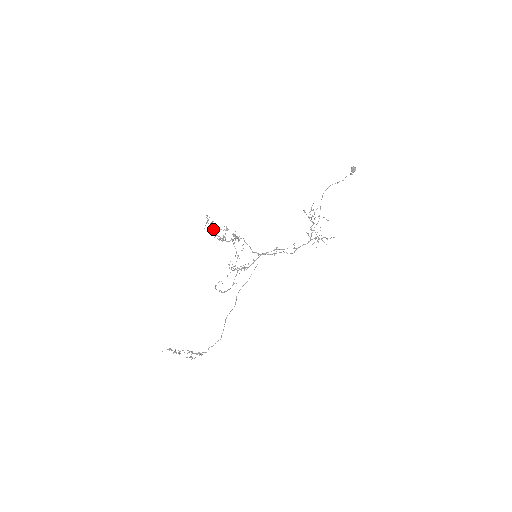
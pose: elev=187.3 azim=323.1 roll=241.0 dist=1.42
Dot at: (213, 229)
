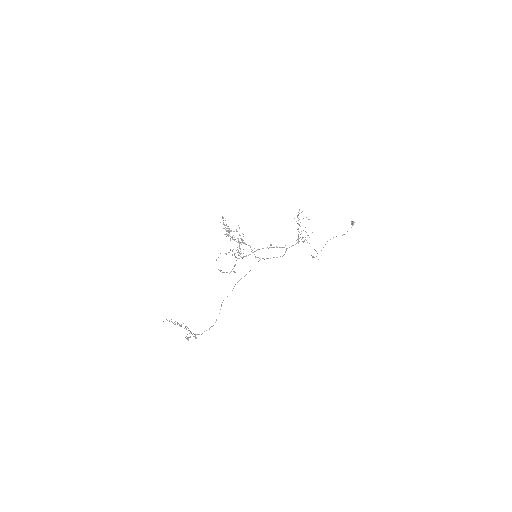
Dot at: (227, 230)
